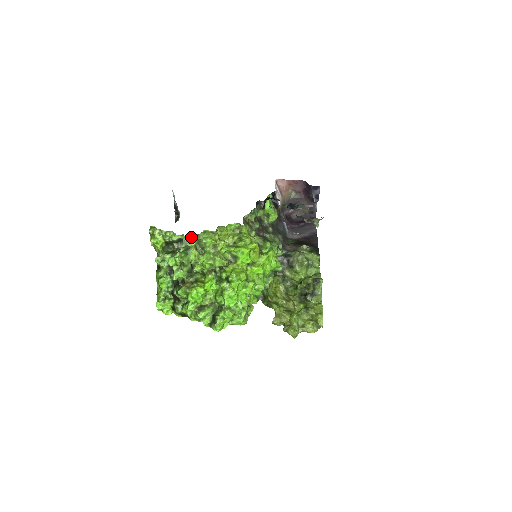
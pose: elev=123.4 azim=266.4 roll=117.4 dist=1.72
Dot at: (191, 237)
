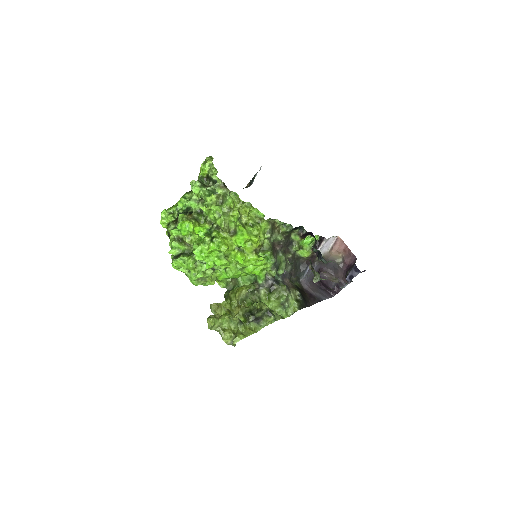
Dot at: (223, 187)
